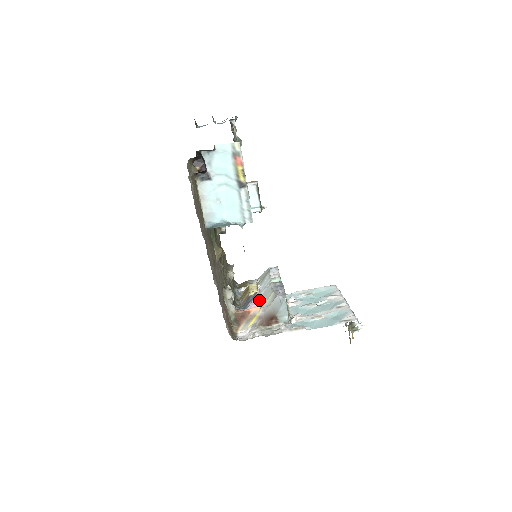
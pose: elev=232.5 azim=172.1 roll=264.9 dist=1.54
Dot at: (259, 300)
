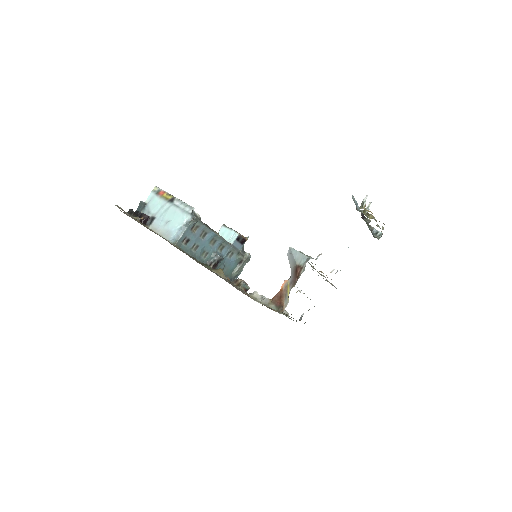
Dot at: occluded
